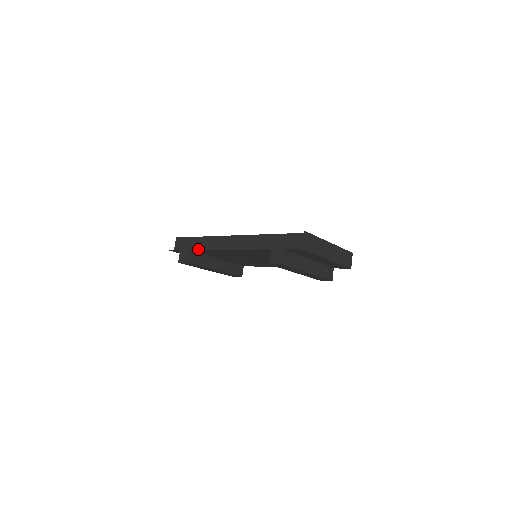
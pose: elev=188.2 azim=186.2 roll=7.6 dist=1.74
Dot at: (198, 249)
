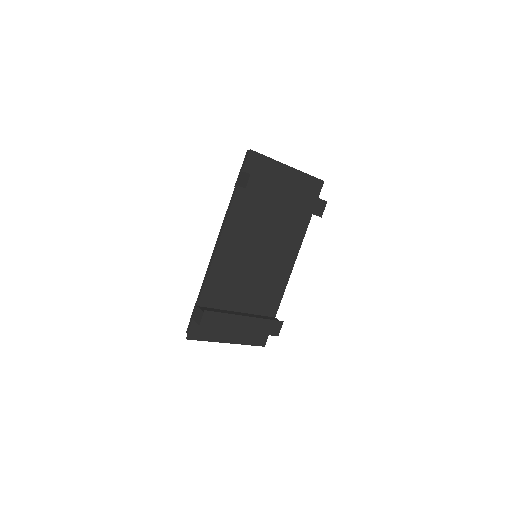
Dot at: (205, 299)
